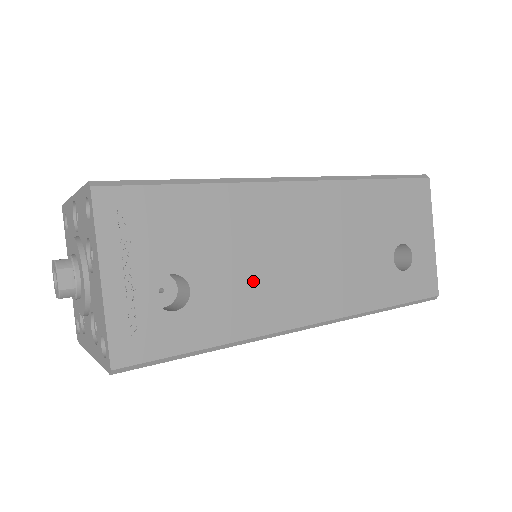
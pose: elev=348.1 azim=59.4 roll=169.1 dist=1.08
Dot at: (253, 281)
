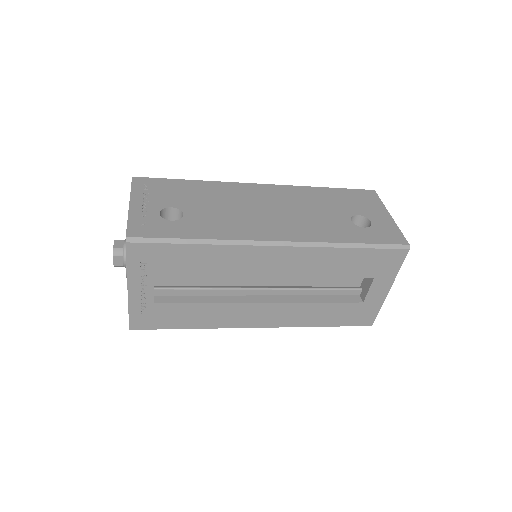
Dot at: (228, 216)
